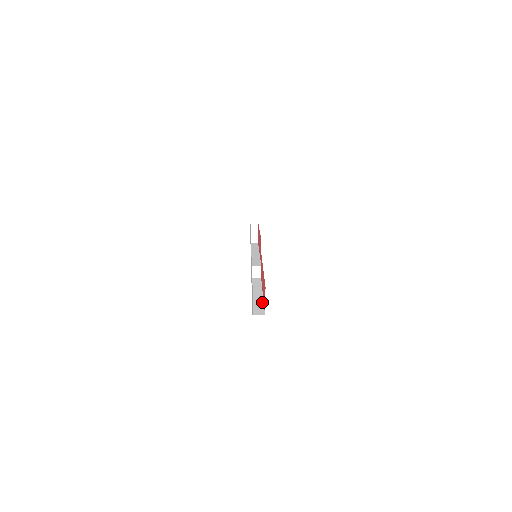
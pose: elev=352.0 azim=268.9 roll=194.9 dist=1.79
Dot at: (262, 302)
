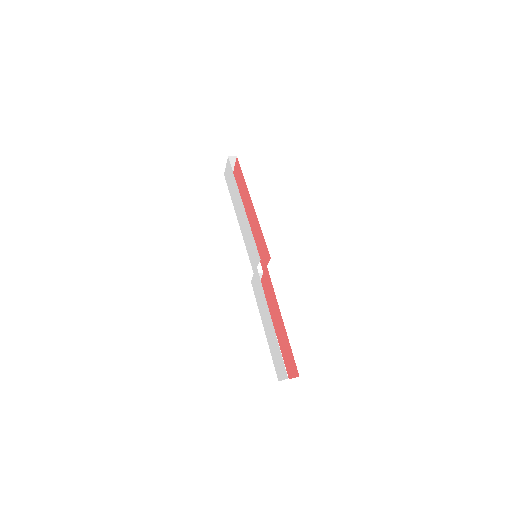
Dot at: occluded
